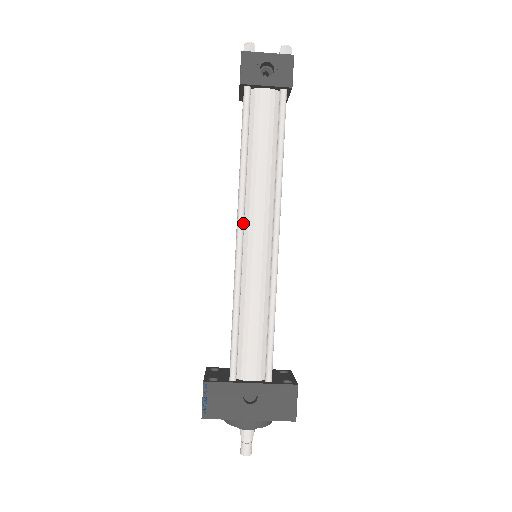
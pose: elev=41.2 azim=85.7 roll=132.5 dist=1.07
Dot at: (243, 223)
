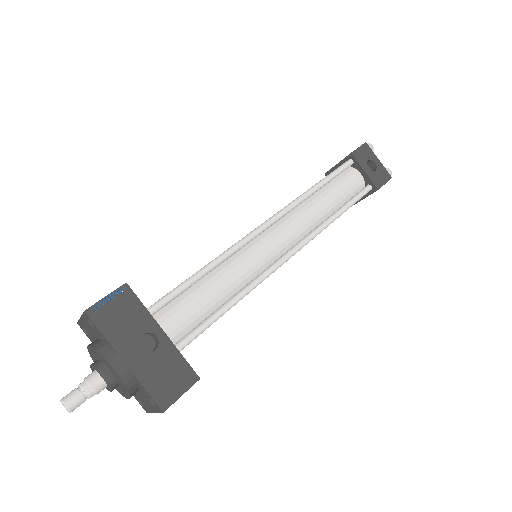
Dot at: (278, 219)
